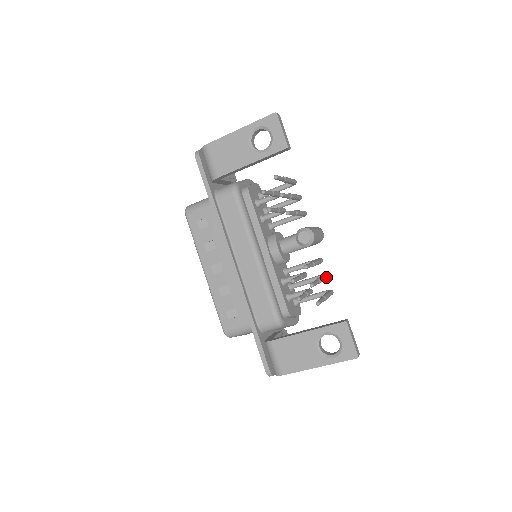
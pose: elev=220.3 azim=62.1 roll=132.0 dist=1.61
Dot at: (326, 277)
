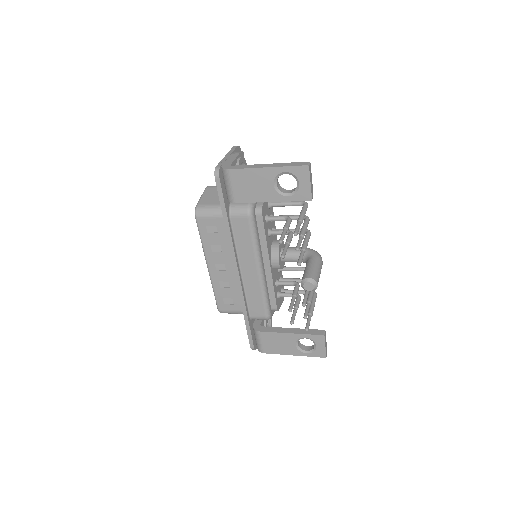
Dot at: occluded
